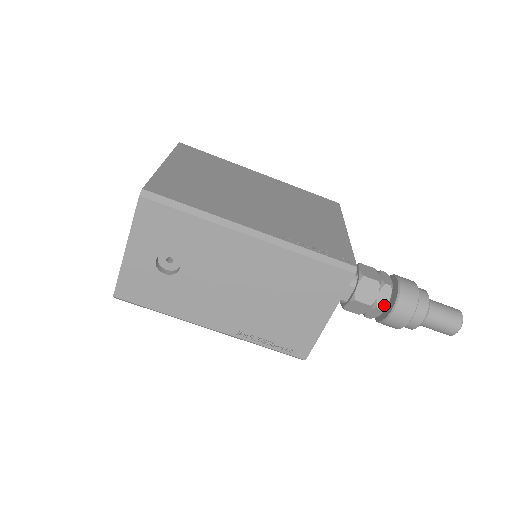
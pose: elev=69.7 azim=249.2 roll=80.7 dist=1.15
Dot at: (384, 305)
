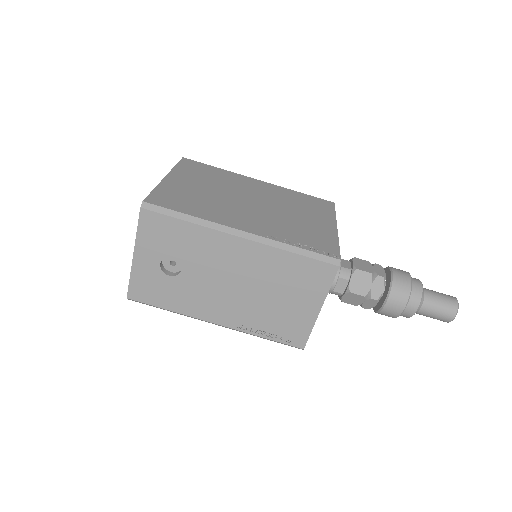
Dot at: (378, 295)
